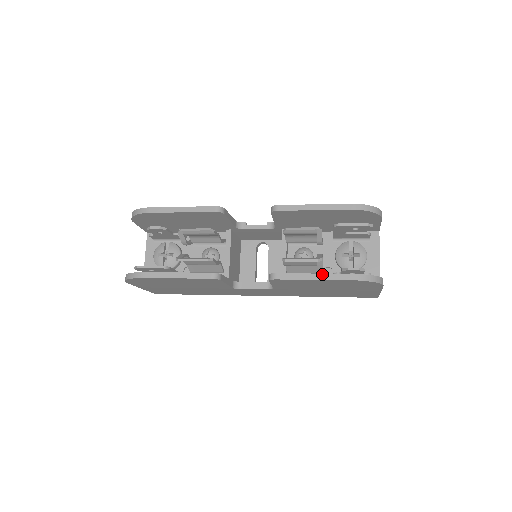
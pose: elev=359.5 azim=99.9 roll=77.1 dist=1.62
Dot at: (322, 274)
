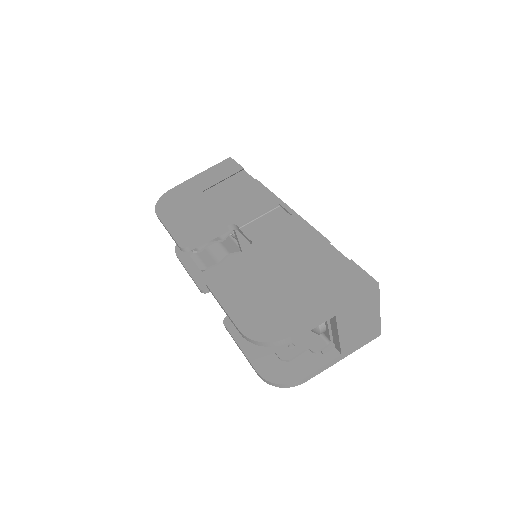
Dot at: (243, 353)
